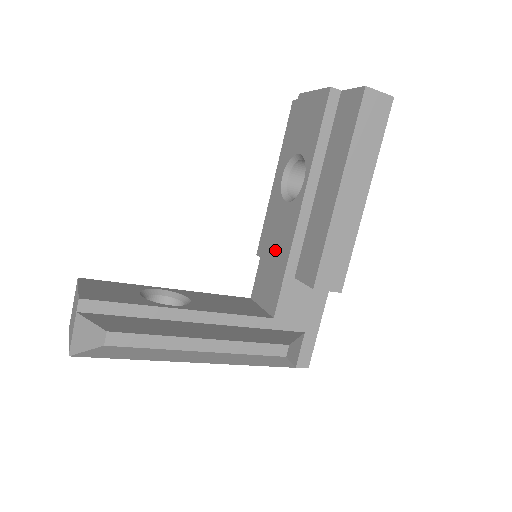
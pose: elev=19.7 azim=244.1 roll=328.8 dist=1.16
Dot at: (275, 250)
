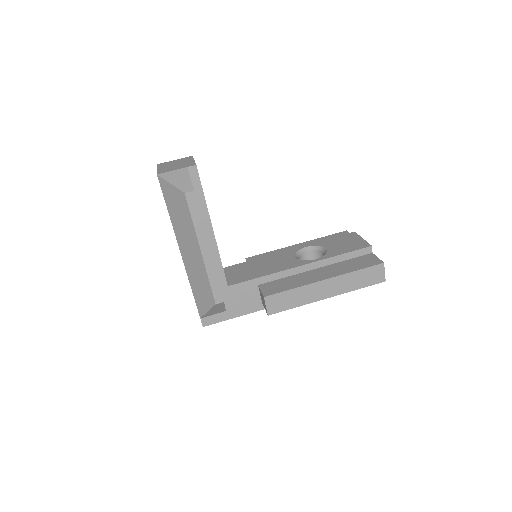
Dot at: (264, 266)
